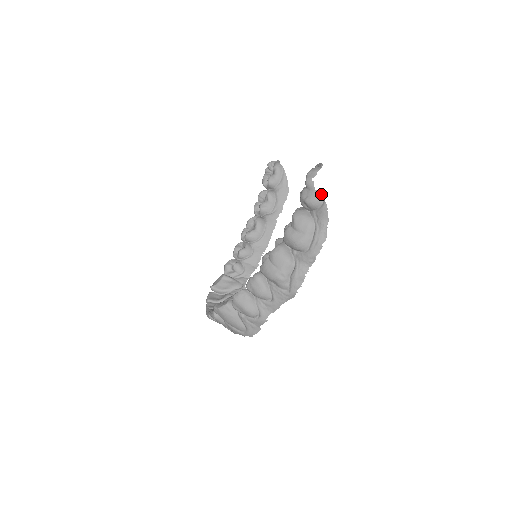
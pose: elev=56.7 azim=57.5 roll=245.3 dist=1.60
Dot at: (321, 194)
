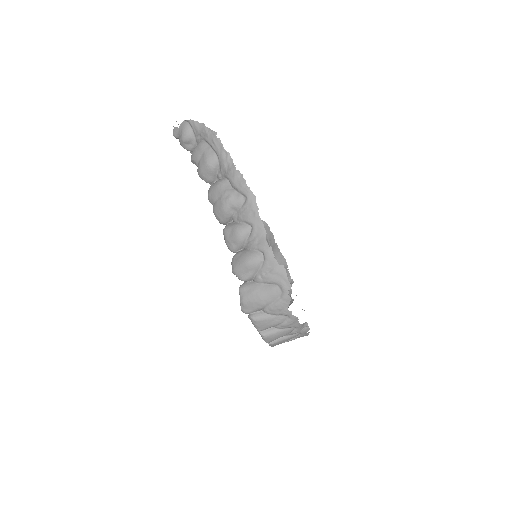
Dot at: (183, 123)
